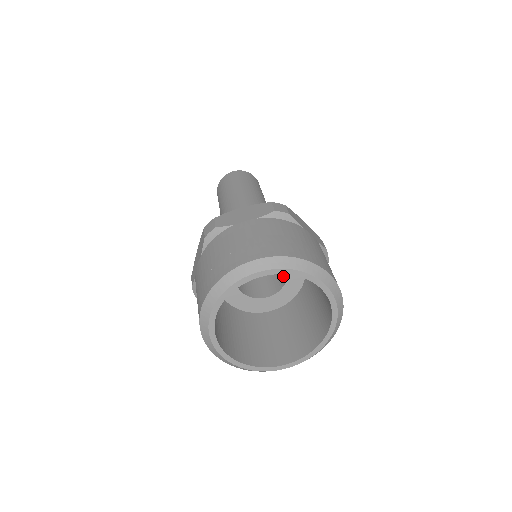
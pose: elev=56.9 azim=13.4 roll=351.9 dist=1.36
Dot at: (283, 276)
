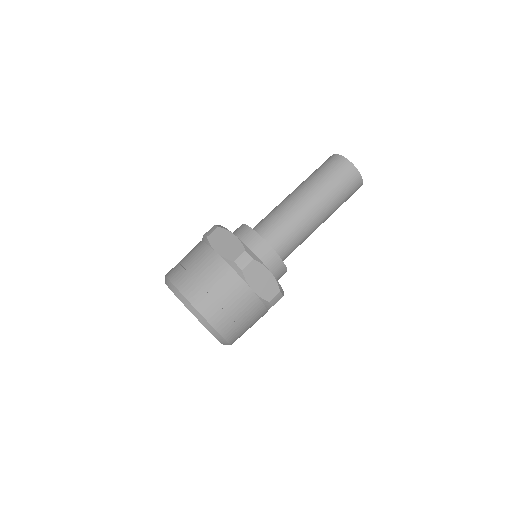
Dot at: occluded
